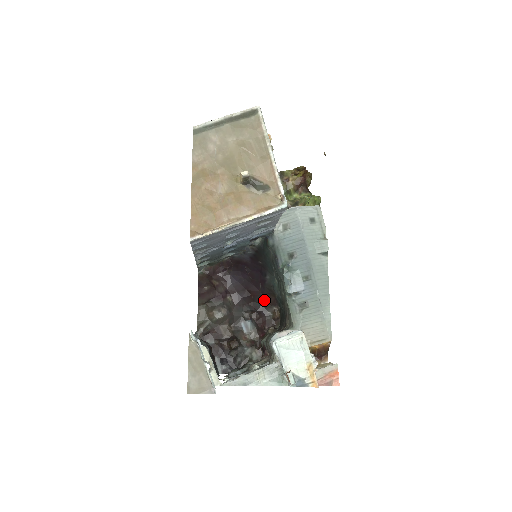
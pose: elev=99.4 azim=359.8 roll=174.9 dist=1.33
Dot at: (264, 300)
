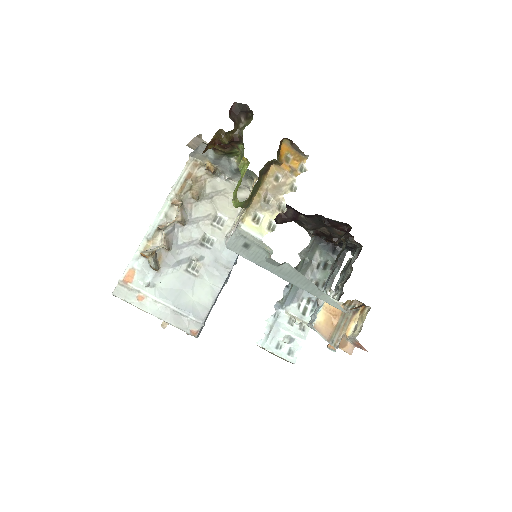
Dot at: occluded
